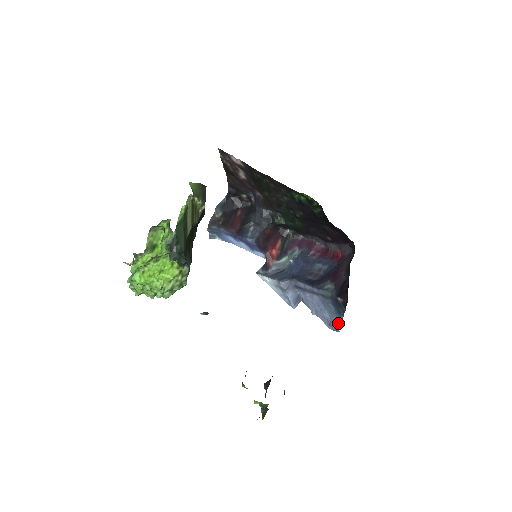
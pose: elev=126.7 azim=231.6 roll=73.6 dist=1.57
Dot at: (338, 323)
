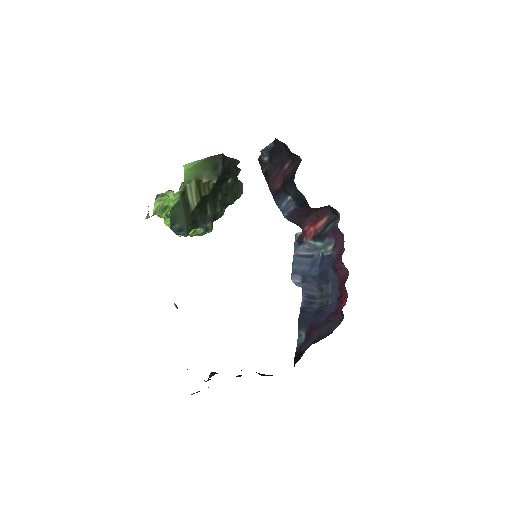
Dot at: occluded
